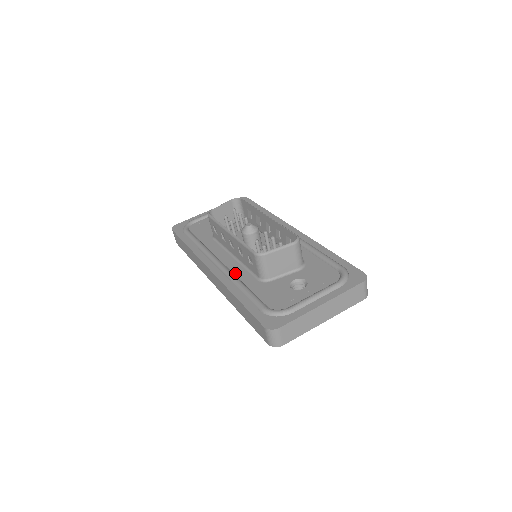
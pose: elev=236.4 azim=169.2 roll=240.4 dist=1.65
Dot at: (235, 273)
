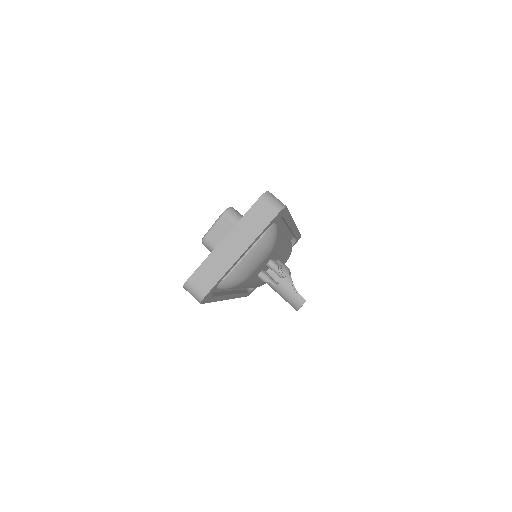
Dot at: occluded
